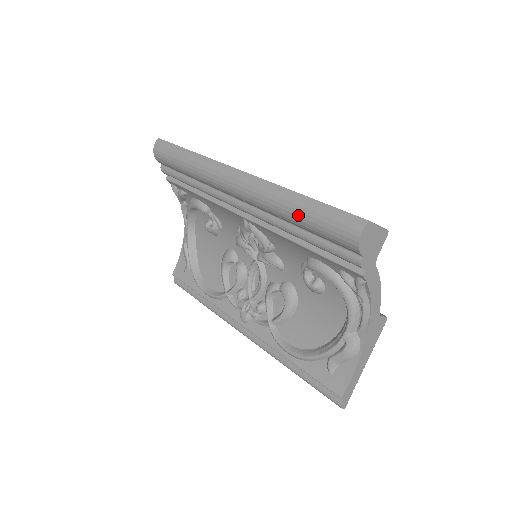
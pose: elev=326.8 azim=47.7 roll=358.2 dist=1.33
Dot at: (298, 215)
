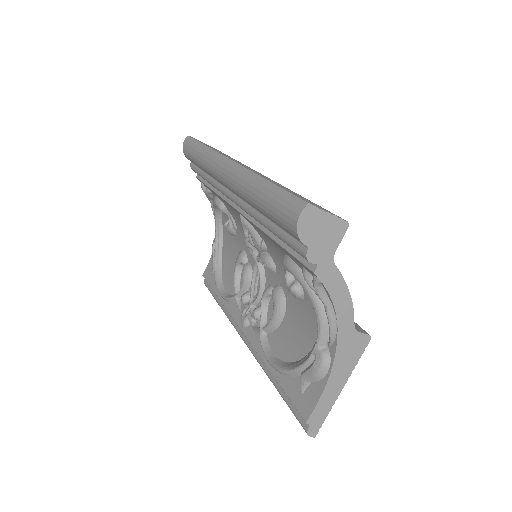
Dot at: (258, 201)
